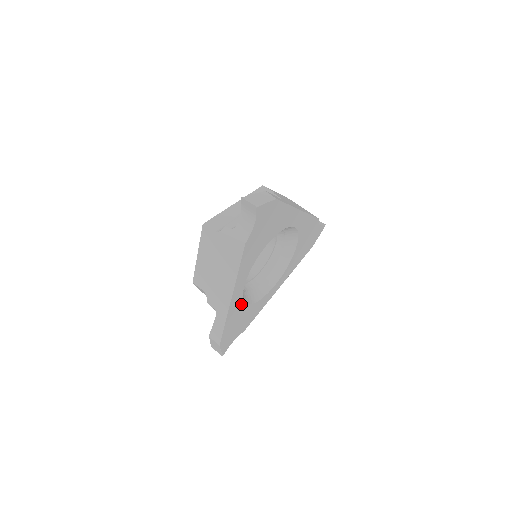
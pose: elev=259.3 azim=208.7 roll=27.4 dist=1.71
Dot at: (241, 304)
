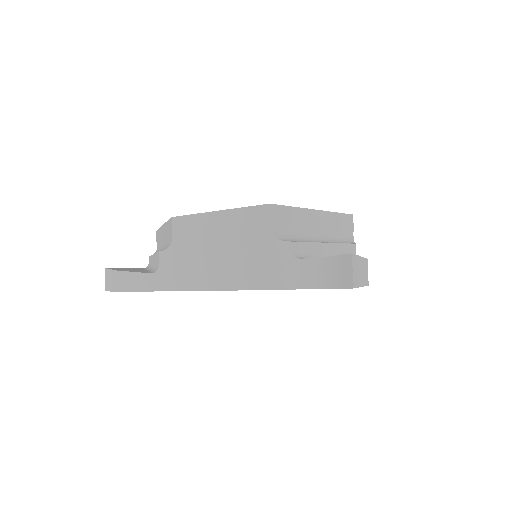
Dot at: occluded
